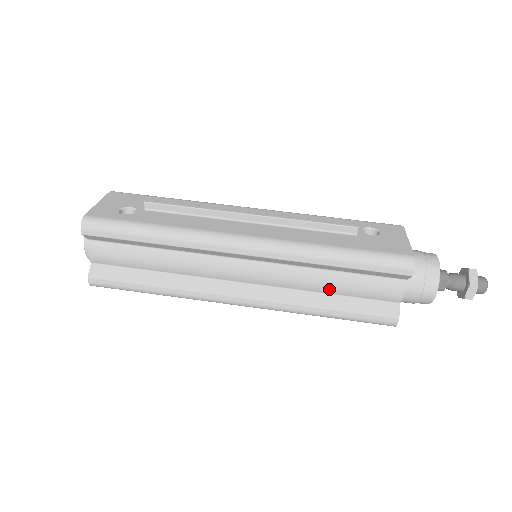
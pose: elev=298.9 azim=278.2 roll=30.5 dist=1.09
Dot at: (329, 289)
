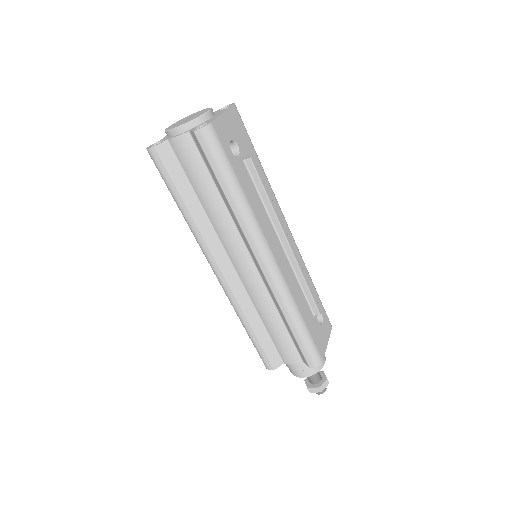
Dot at: (267, 323)
